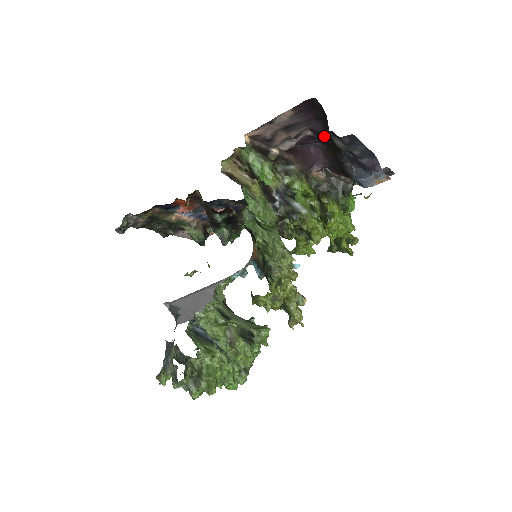
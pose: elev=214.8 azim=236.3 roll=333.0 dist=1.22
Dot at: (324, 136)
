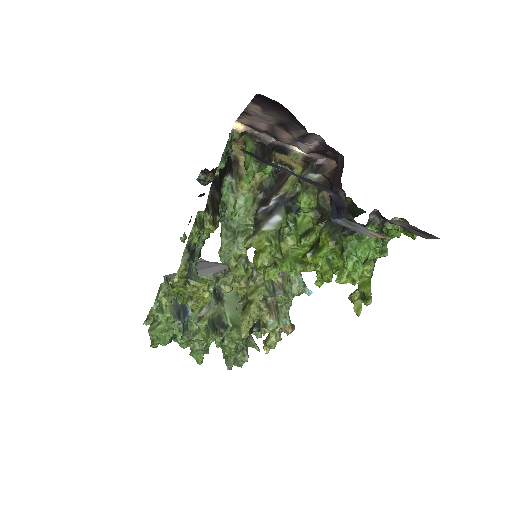
Dot at: occluded
